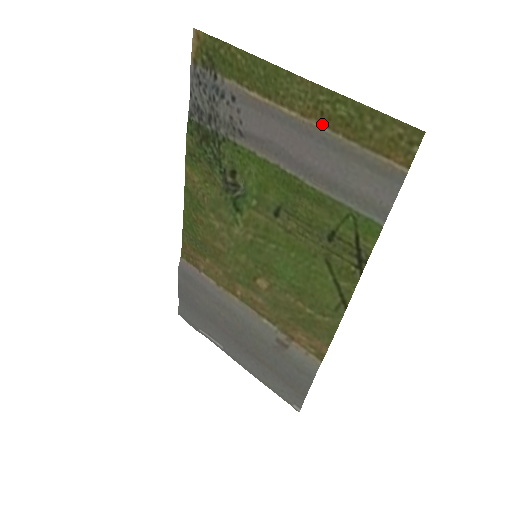
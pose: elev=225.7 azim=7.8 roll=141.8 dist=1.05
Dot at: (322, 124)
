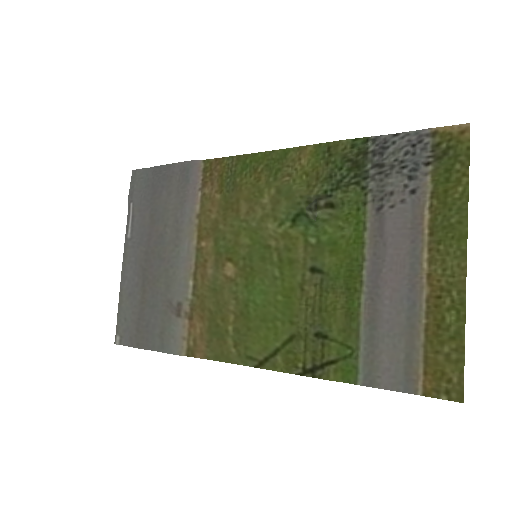
Dot at: (428, 299)
